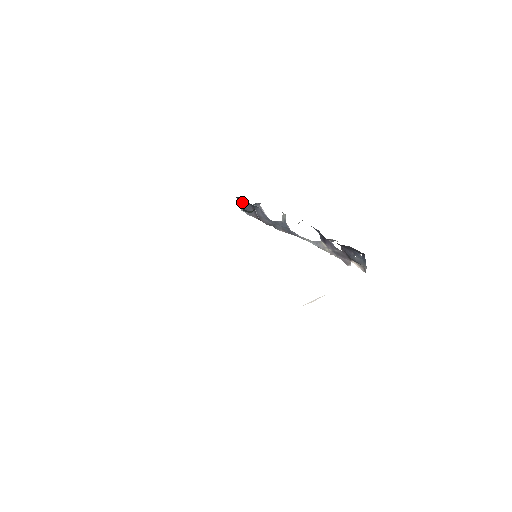
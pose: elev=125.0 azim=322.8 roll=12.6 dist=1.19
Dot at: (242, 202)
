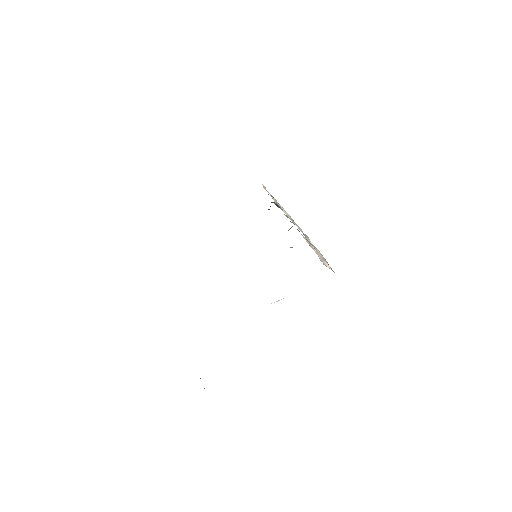
Dot at: occluded
